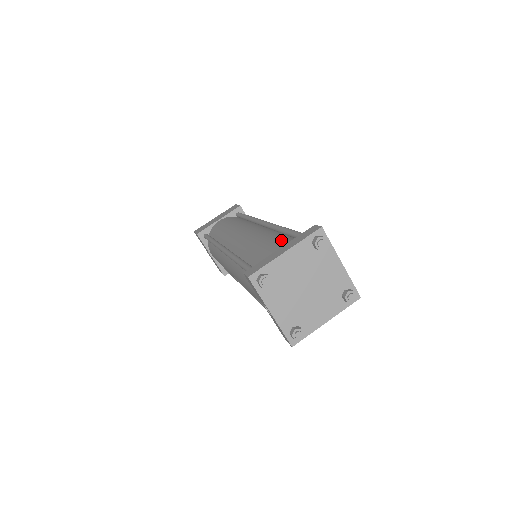
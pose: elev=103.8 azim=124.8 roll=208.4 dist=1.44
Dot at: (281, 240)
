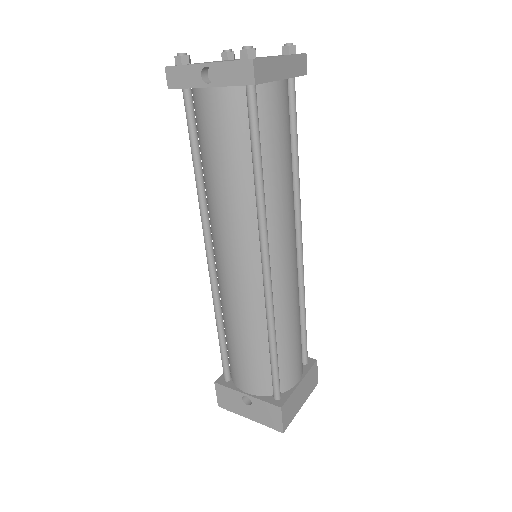
Dot at: occluded
